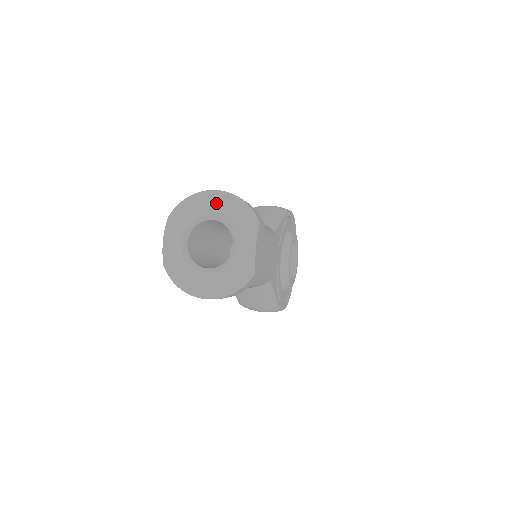
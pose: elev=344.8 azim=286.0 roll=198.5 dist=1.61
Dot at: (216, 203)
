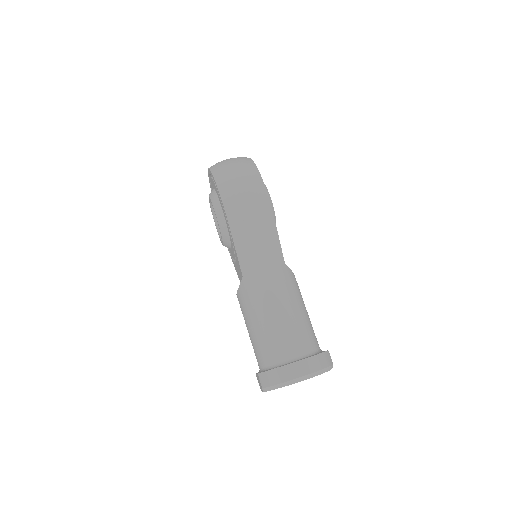
Dot at: occluded
